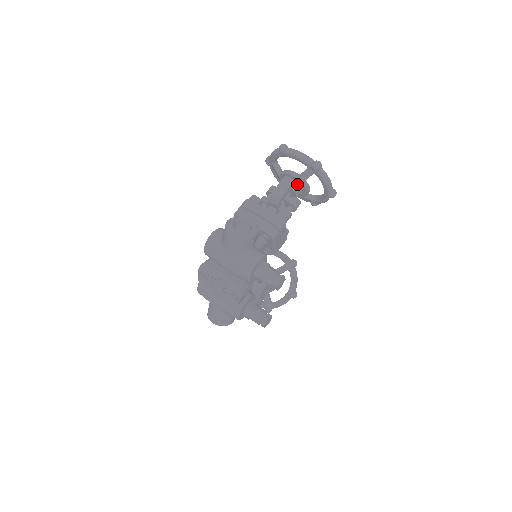
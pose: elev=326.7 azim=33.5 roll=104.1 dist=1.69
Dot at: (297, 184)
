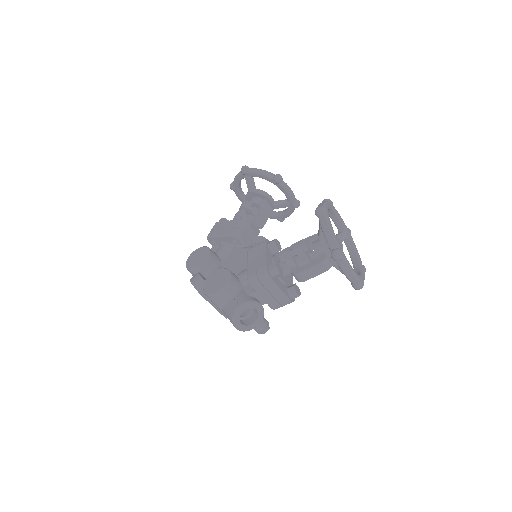
Dot at: occluded
